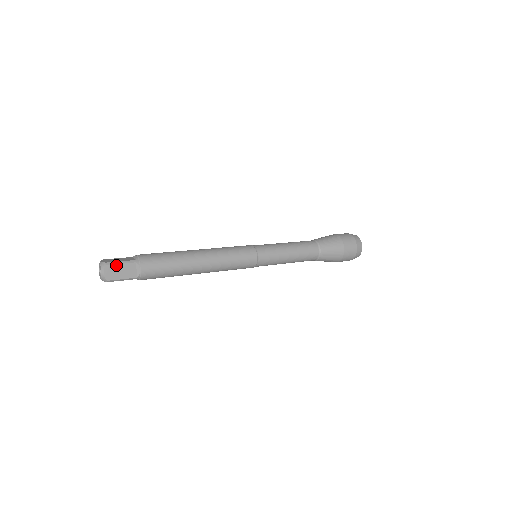
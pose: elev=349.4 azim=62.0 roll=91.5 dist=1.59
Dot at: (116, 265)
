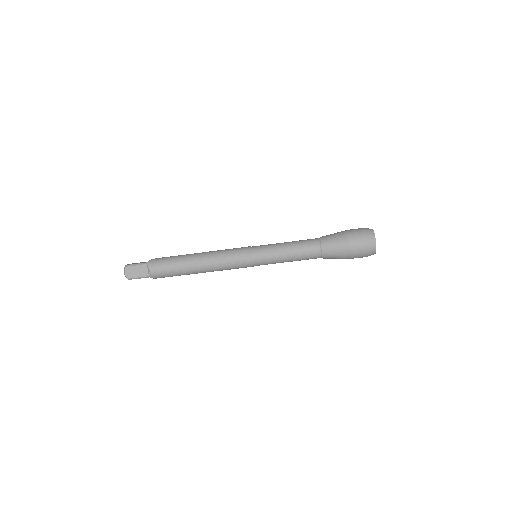
Dot at: occluded
